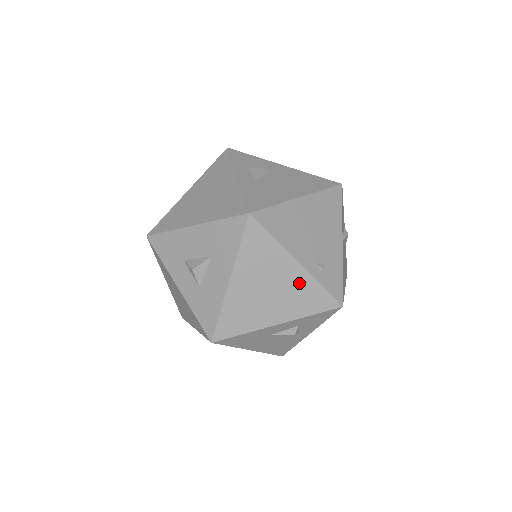
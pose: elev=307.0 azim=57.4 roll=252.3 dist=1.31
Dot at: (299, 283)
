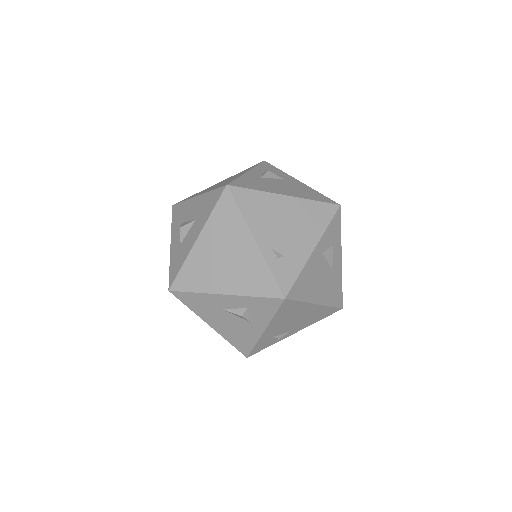
Dot at: (251, 261)
